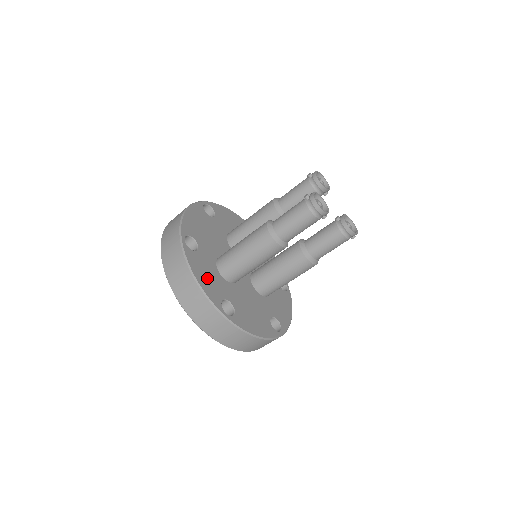
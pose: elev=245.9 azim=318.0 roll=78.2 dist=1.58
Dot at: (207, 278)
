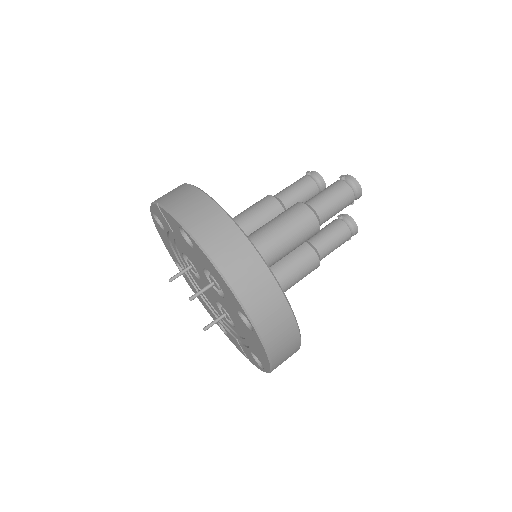
Dot at: occluded
